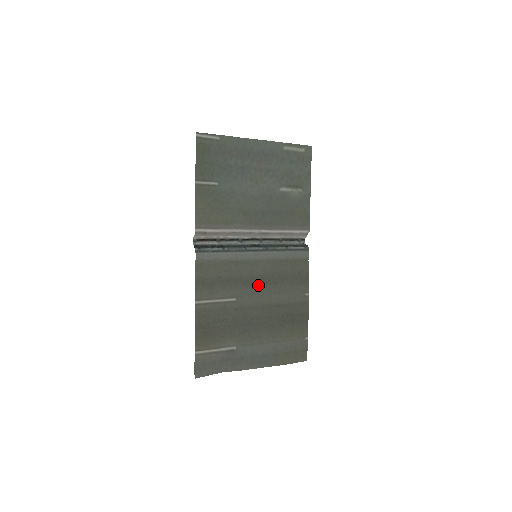
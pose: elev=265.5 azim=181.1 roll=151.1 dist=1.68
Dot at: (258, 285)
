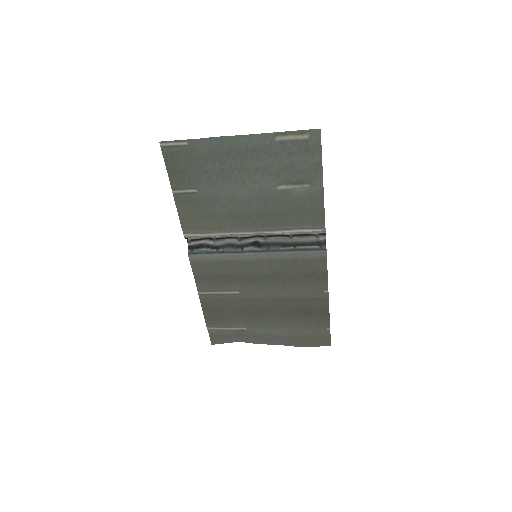
Dot at: (262, 281)
